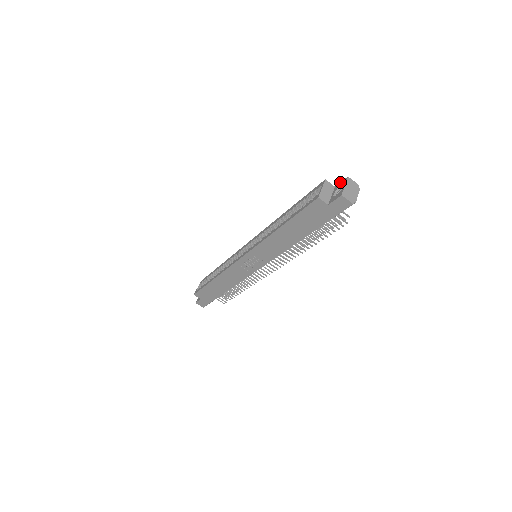
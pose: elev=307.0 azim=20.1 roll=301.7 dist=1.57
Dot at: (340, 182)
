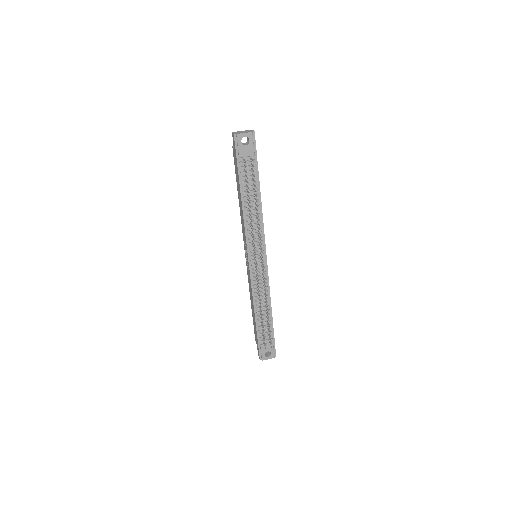
Dot at: occluded
